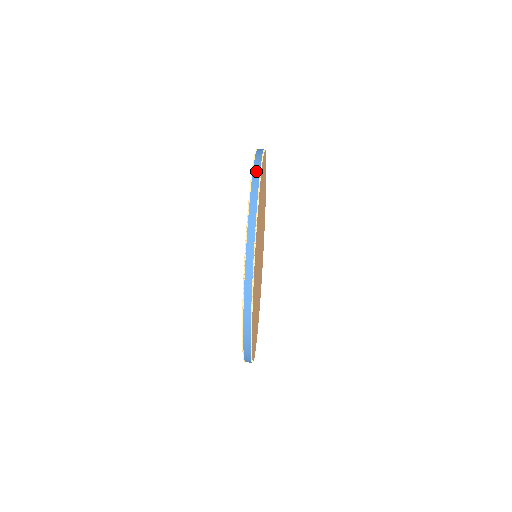
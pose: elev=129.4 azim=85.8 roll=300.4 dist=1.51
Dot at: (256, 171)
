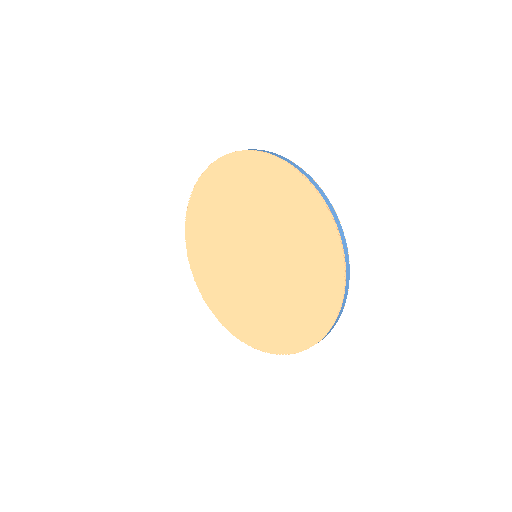
Dot at: (255, 150)
